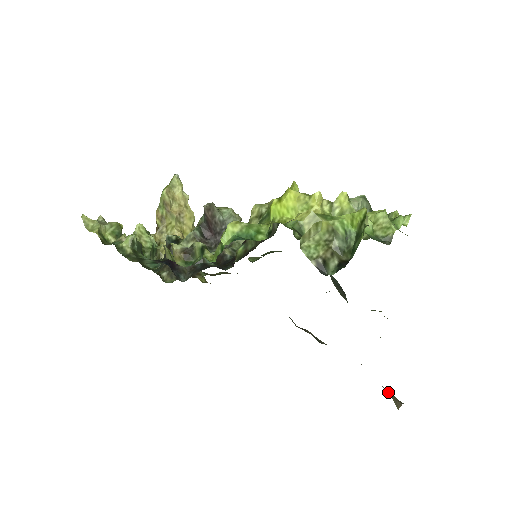
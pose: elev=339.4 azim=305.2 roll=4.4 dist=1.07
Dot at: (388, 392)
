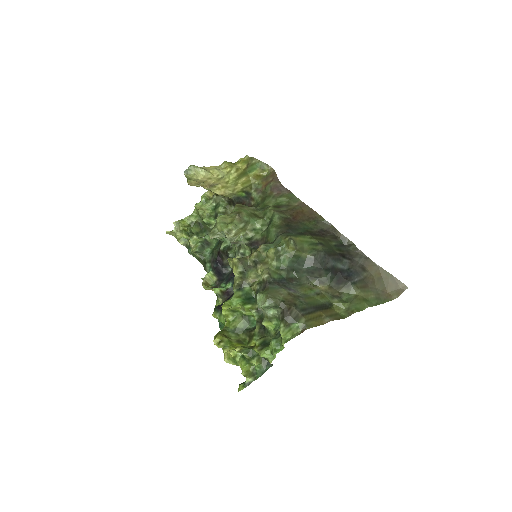
Dot at: (396, 281)
